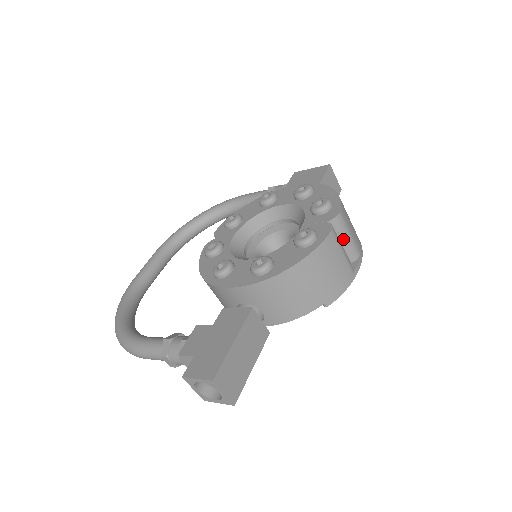
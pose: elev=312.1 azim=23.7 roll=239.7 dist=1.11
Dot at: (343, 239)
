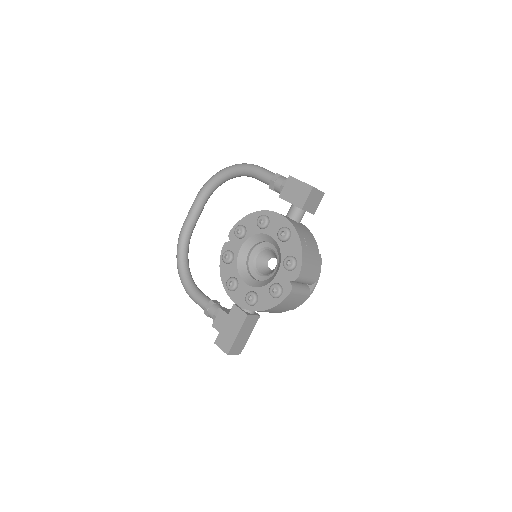
Dot at: occluded
